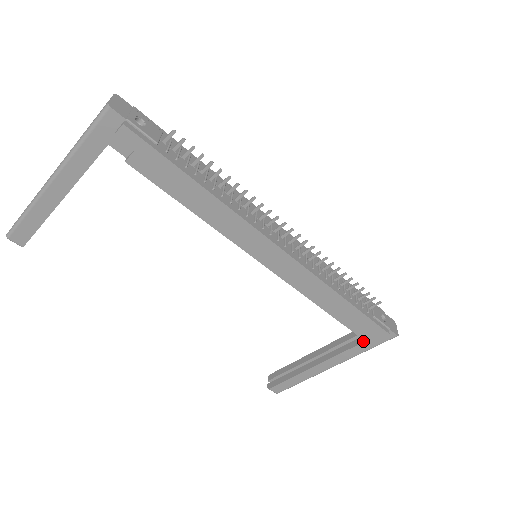
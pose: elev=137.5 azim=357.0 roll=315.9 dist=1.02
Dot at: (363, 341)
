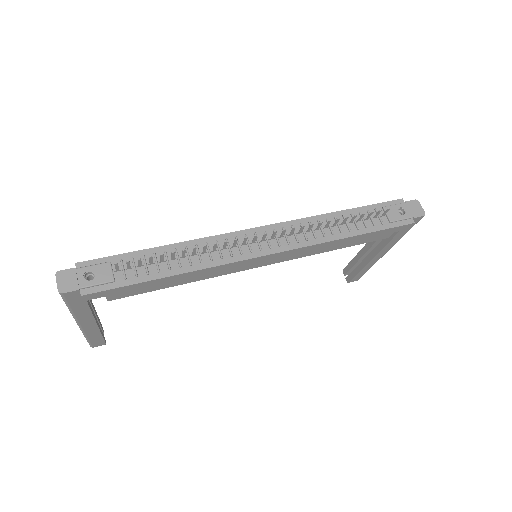
Dot at: (396, 233)
